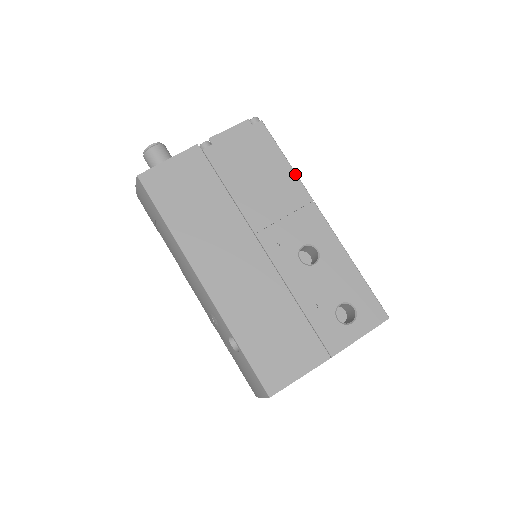
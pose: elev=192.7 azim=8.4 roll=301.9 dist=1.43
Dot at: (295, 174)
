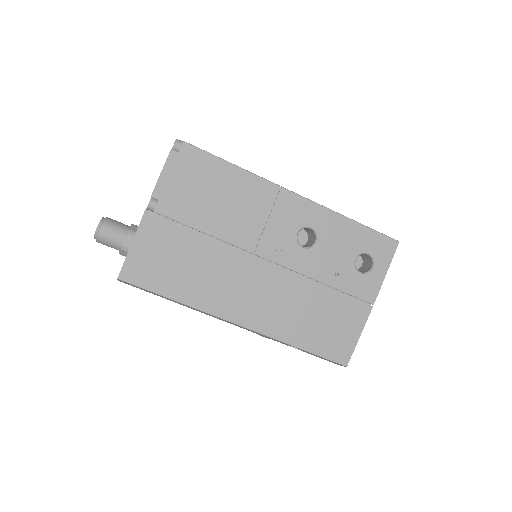
Dot at: (249, 173)
